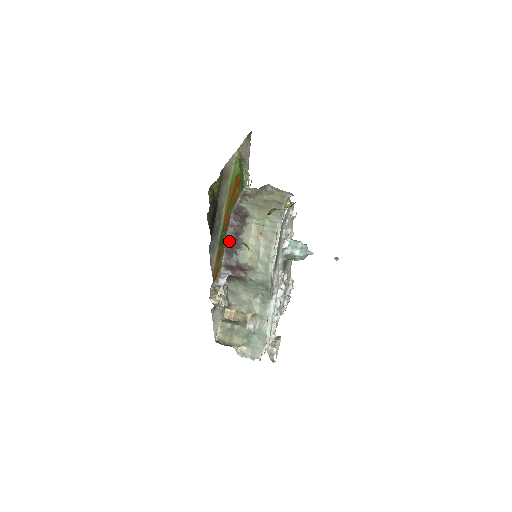
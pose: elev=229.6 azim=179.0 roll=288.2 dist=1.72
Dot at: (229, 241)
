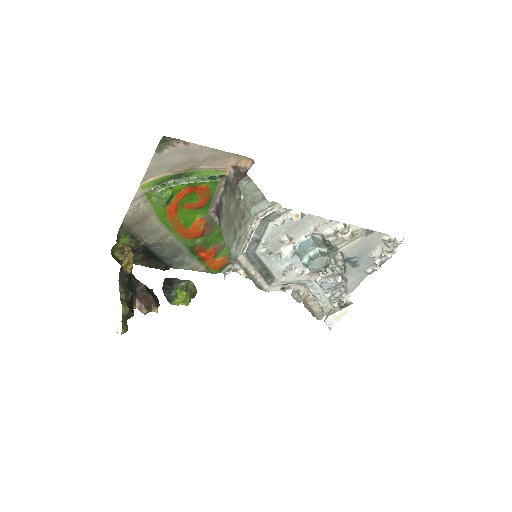
Dot at: occluded
